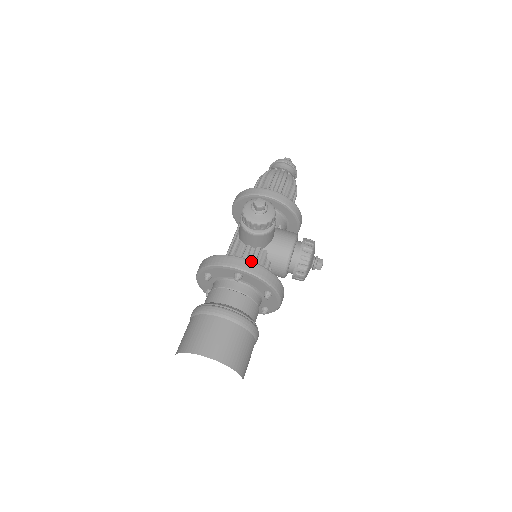
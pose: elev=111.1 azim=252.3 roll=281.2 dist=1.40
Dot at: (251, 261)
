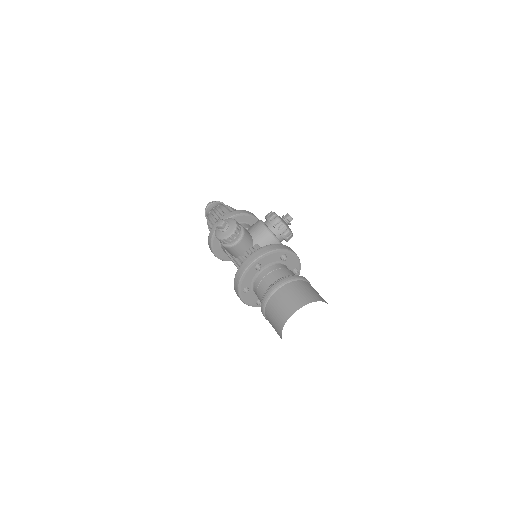
Dot at: (254, 252)
